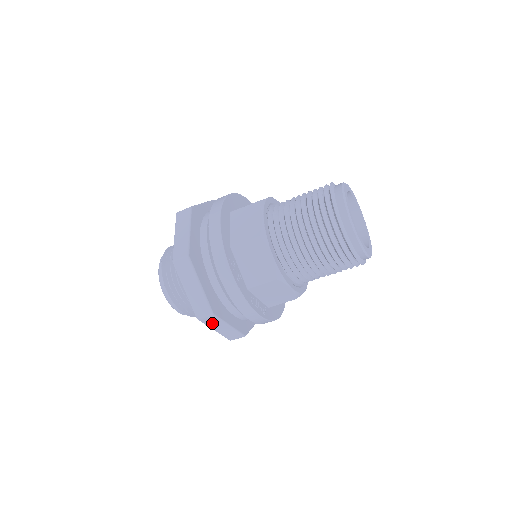
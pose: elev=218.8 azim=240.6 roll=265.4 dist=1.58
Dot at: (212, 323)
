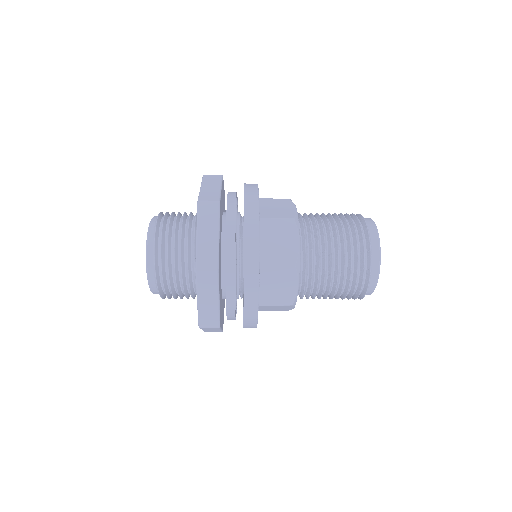
Dot at: (209, 329)
